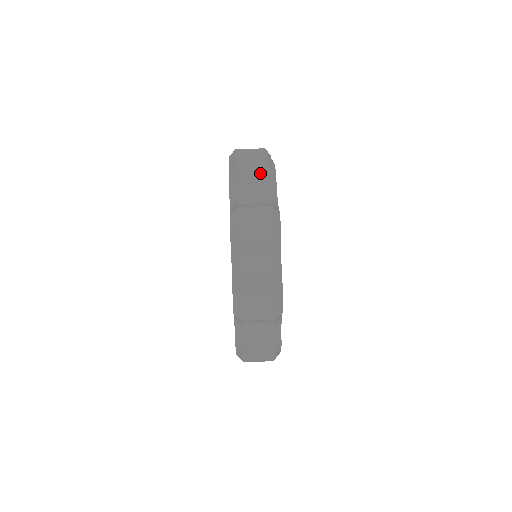
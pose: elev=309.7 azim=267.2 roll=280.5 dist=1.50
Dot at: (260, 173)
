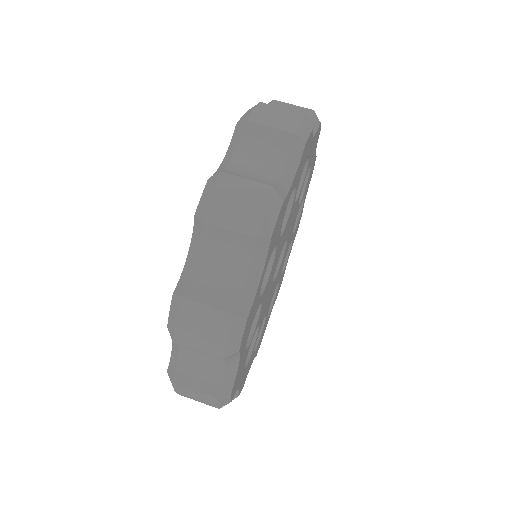
Dot at: (280, 134)
